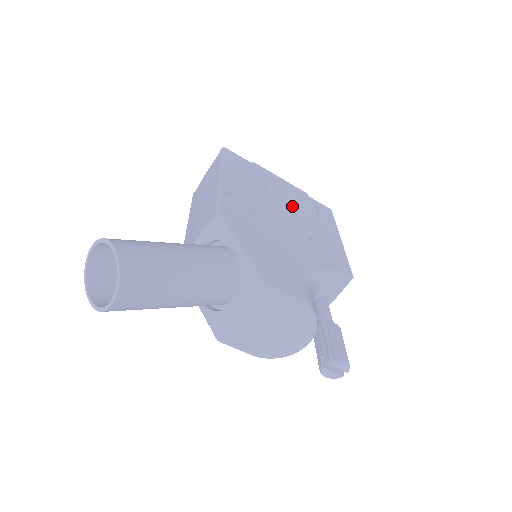
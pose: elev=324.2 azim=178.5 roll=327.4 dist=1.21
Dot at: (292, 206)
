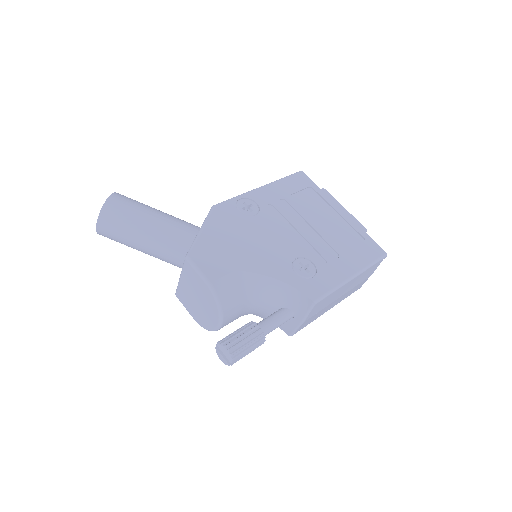
Dot at: (321, 230)
